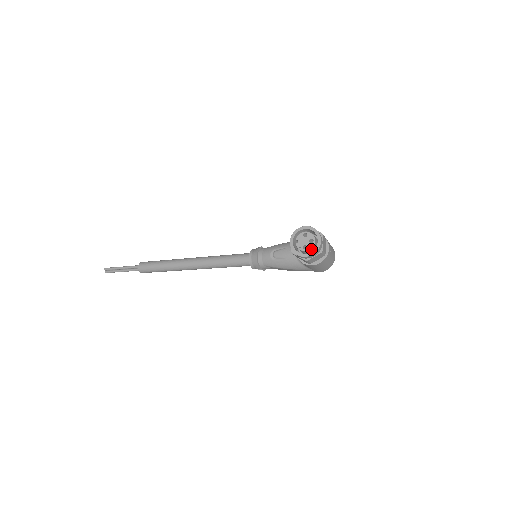
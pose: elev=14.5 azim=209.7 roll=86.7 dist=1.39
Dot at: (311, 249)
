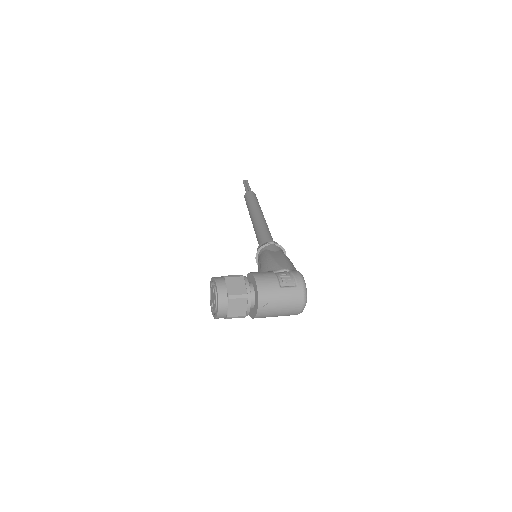
Dot at: occluded
